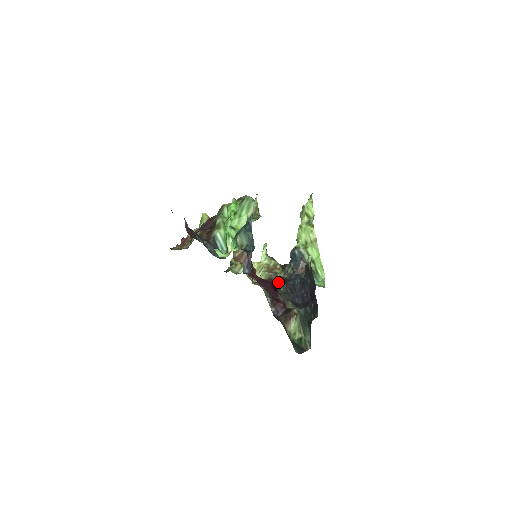
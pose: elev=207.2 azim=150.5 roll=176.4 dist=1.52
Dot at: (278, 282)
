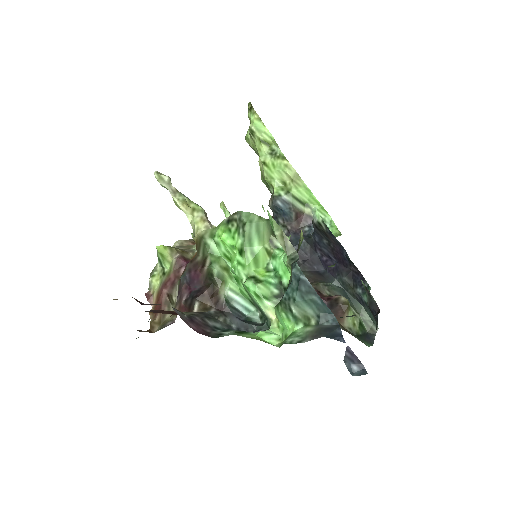
Dot at: occluded
